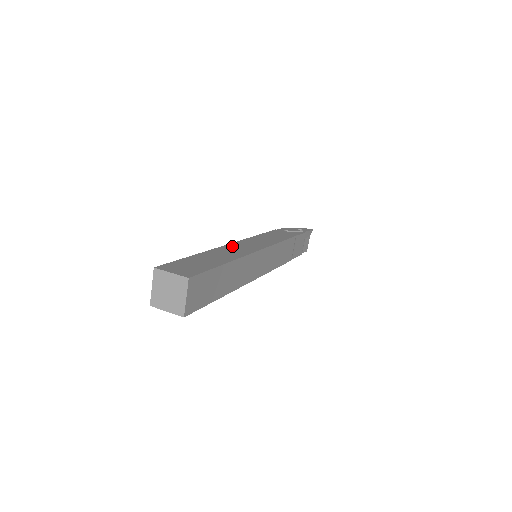
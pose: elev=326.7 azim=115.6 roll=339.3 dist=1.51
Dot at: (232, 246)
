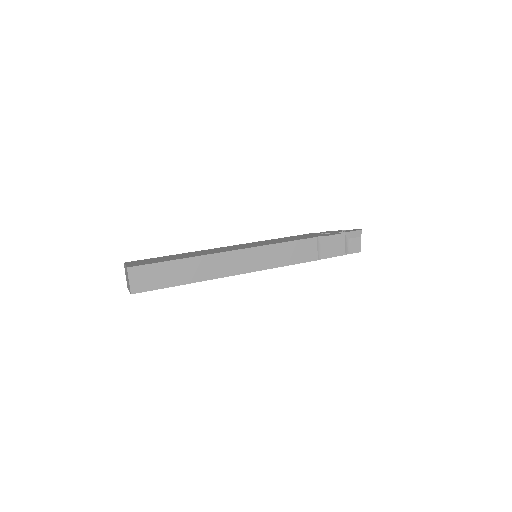
Dot at: (221, 248)
